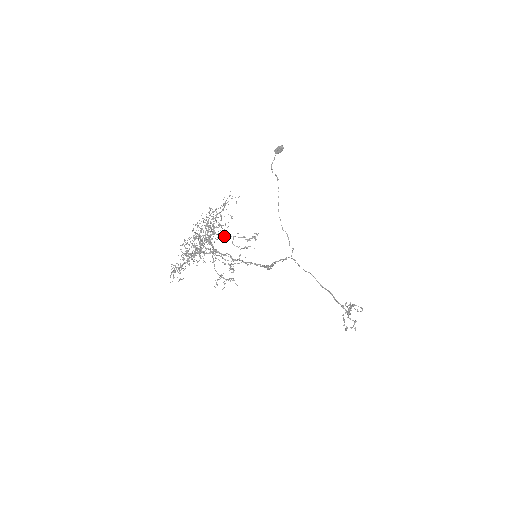
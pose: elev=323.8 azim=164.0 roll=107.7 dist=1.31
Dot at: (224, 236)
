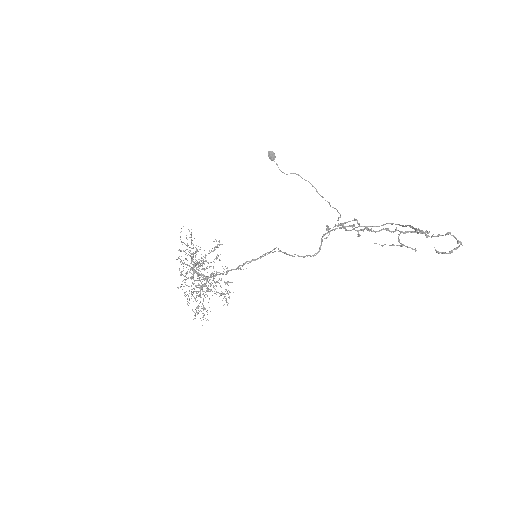
Dot at: (199, 262)
